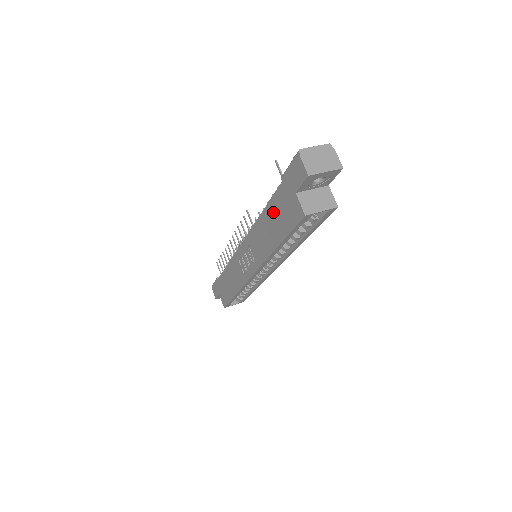
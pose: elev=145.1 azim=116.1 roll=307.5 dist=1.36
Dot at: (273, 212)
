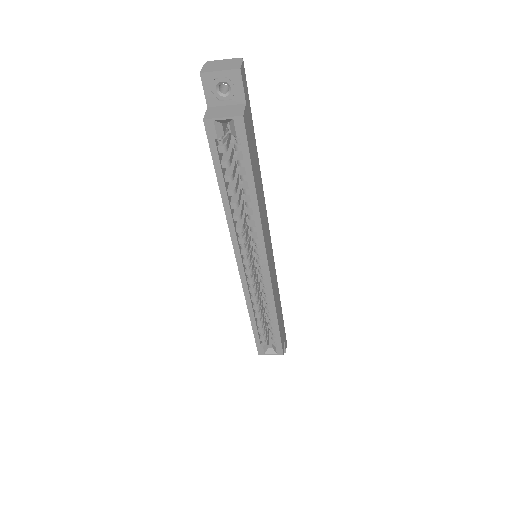
Dot at: occluded
